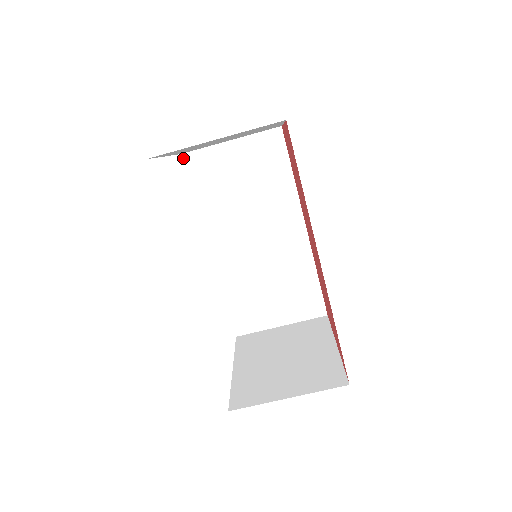
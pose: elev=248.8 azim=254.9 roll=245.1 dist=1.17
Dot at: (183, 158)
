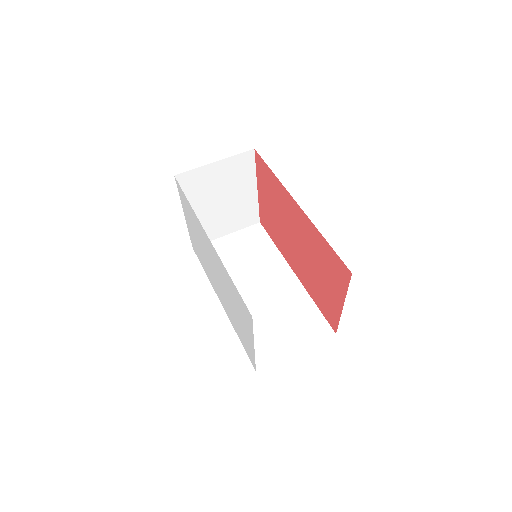
Dot at: occluded
